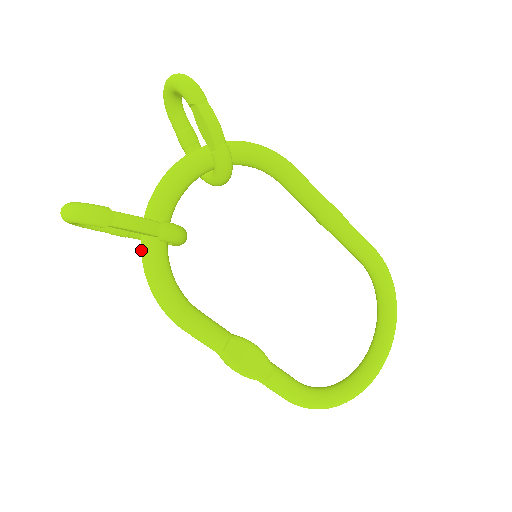
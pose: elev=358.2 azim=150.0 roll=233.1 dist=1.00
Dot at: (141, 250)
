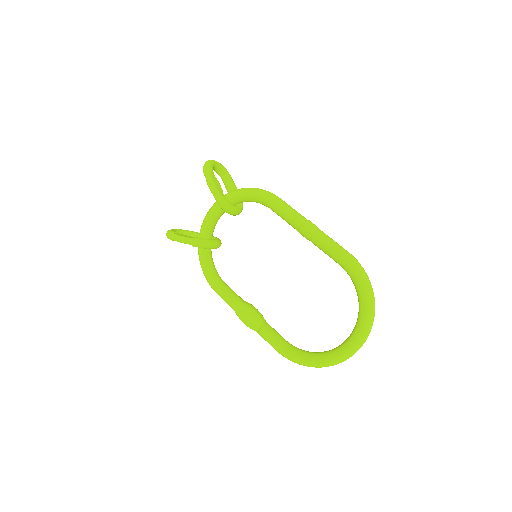
Dot at: occluded
